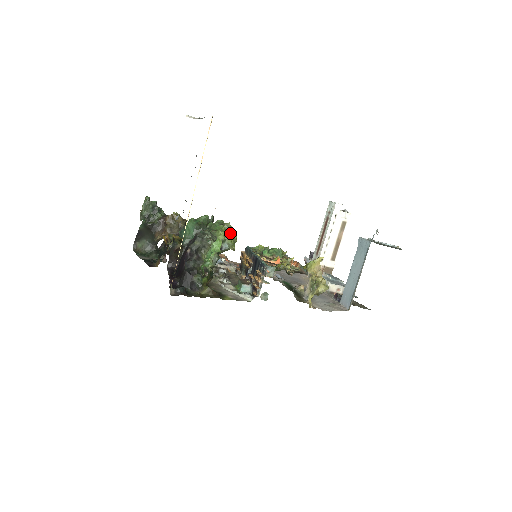
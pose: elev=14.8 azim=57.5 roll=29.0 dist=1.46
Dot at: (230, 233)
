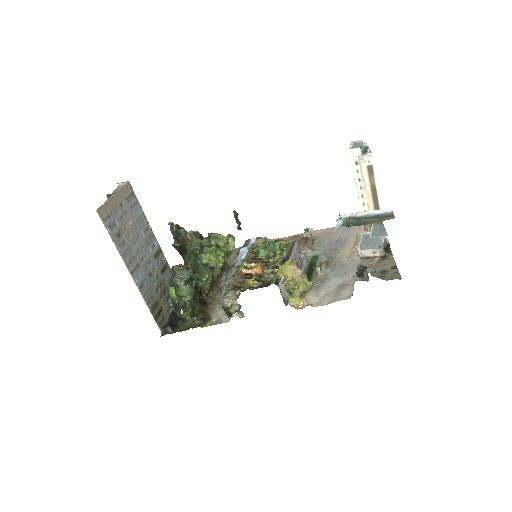
Dot at: (225, 244)
